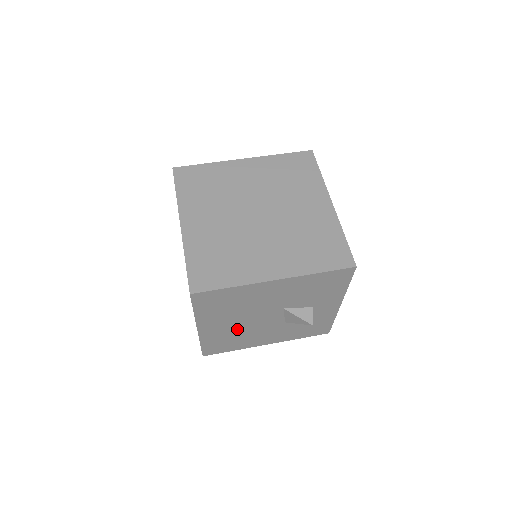
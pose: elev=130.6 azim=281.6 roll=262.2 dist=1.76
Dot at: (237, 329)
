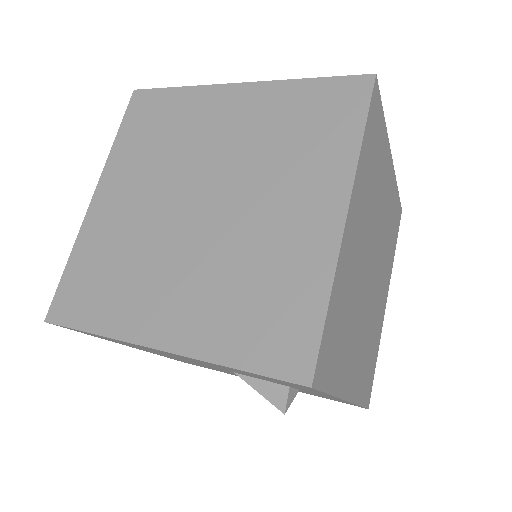
Dot at: occluded
